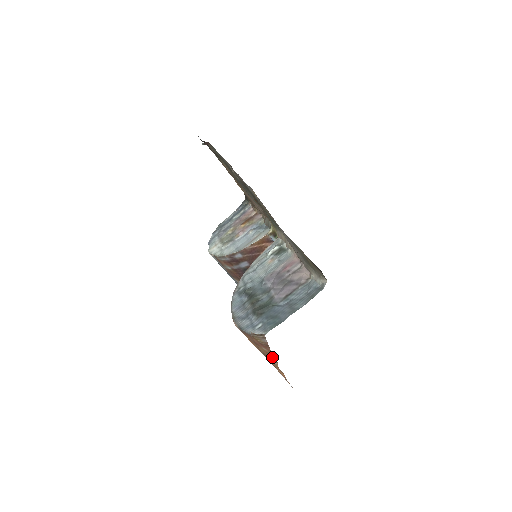
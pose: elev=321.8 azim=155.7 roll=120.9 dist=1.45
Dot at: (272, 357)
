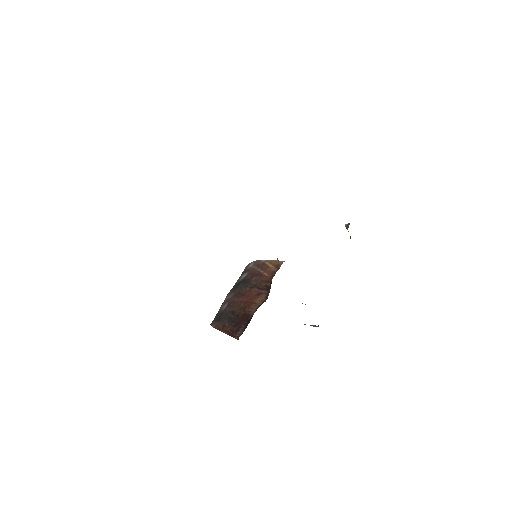
Dot at: occluded
